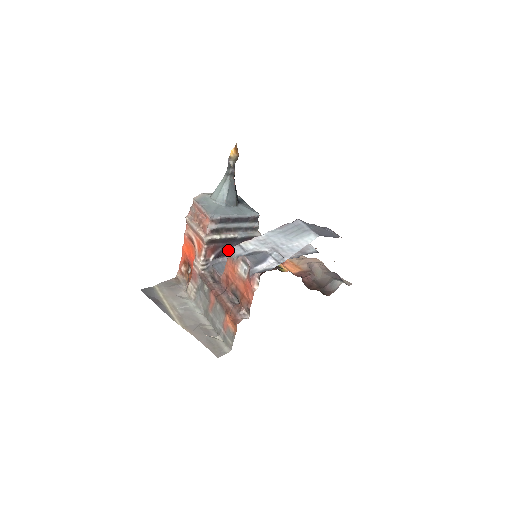
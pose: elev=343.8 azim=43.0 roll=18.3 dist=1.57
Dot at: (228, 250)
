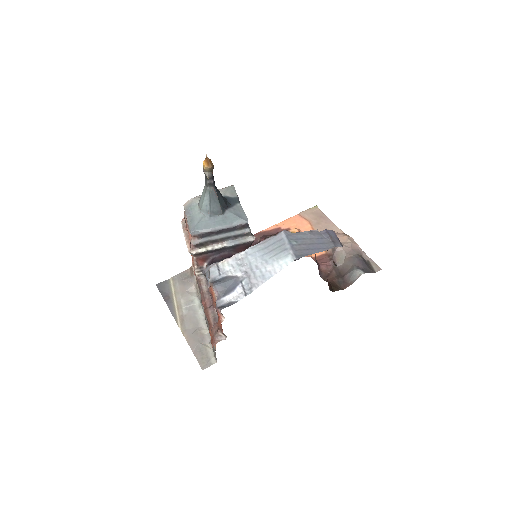
Dot at: (222, 256)
